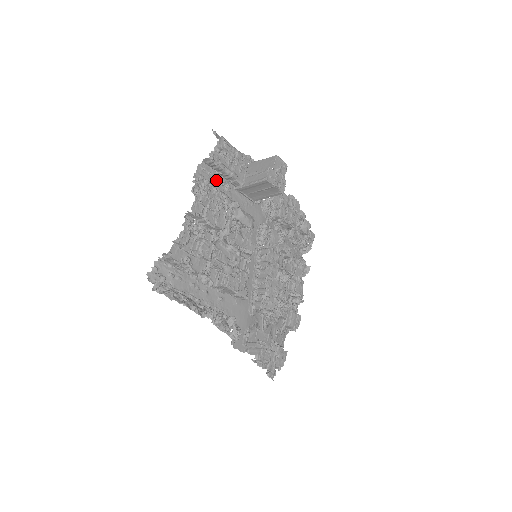
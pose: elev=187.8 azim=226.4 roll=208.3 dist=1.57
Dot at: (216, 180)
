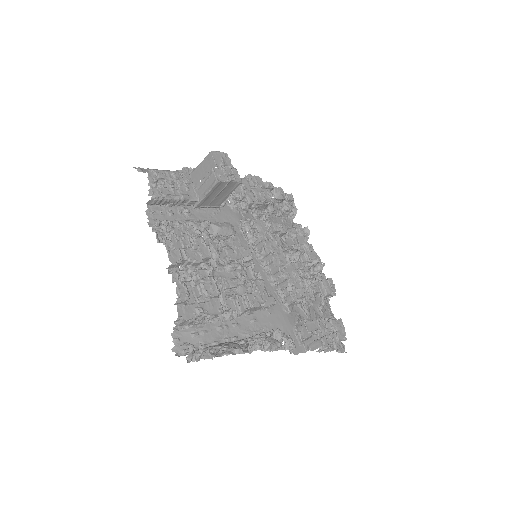
Dot at: (172, 213)
